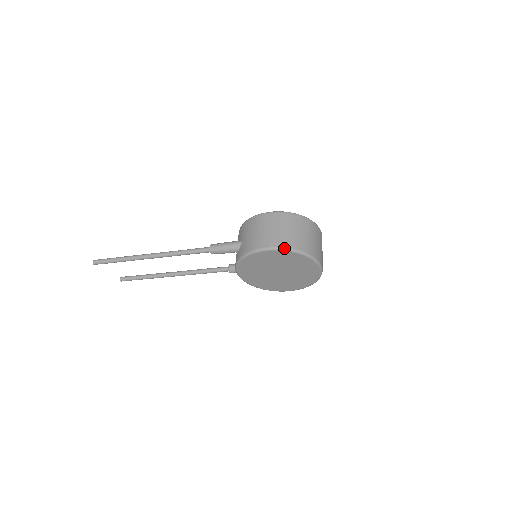
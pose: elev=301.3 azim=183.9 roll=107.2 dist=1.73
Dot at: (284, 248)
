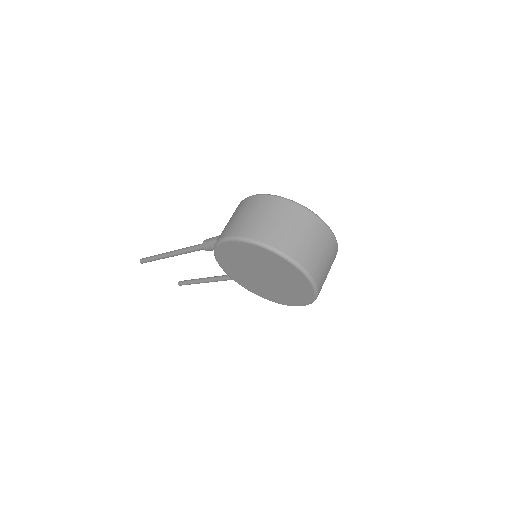
Dot at: (240, 238)
